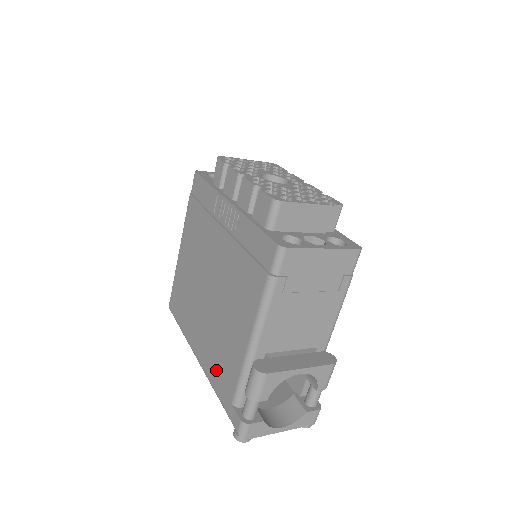
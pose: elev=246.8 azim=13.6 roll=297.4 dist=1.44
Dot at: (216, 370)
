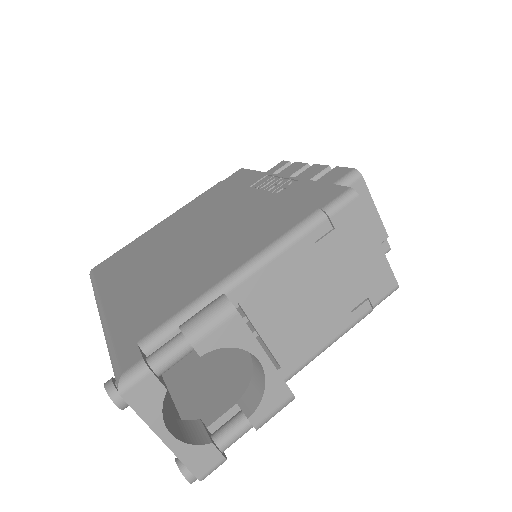
Dot at: (135, 311)
